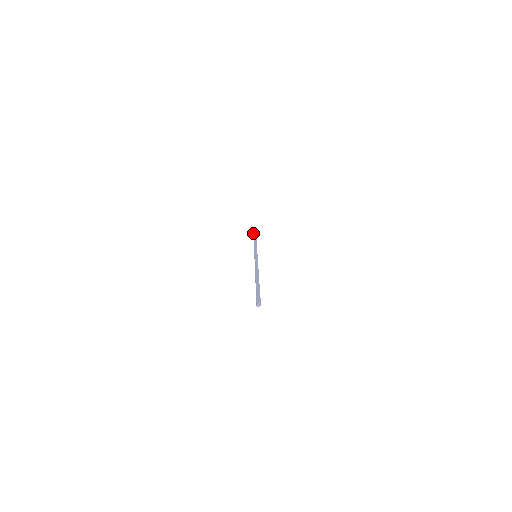
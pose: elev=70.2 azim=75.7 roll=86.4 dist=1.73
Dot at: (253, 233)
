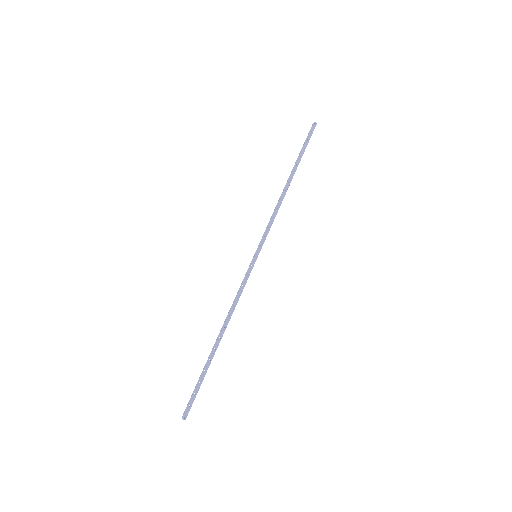
Dot at: (300, 151)
